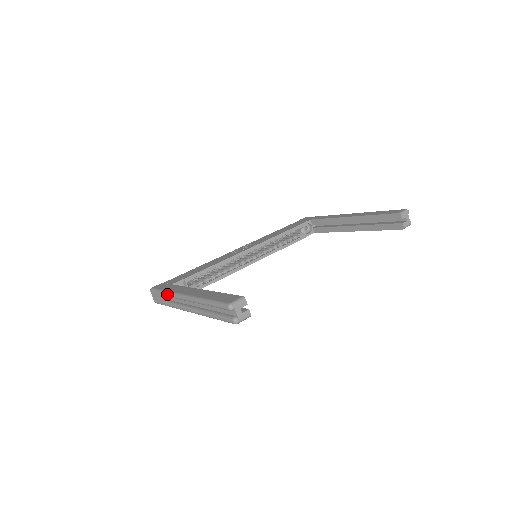
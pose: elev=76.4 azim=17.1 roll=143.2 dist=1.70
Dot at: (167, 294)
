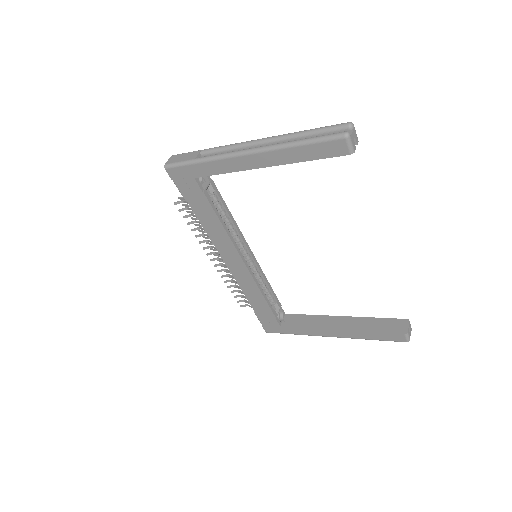
Dot at: (214, 147)
